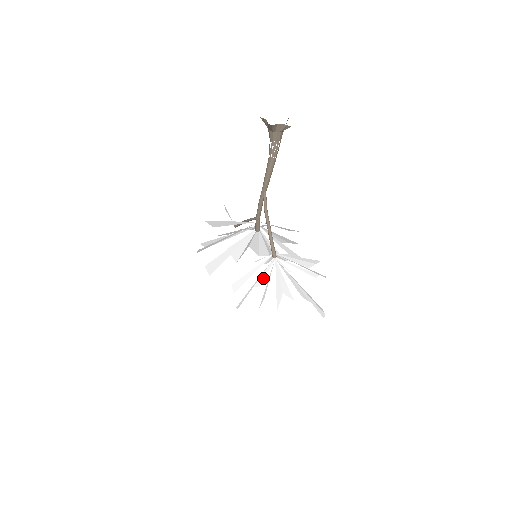
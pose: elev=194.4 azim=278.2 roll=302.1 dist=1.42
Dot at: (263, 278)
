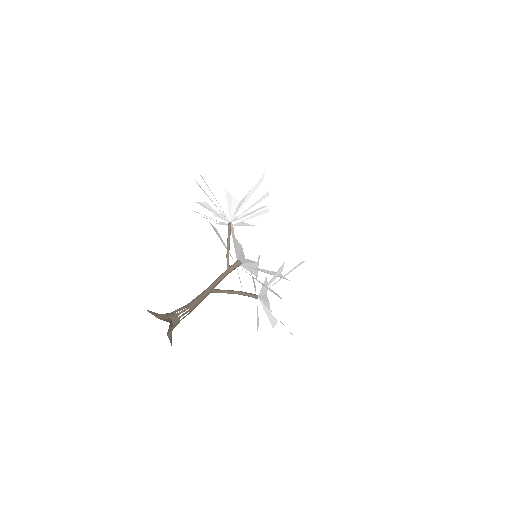
Dot at: occluded
